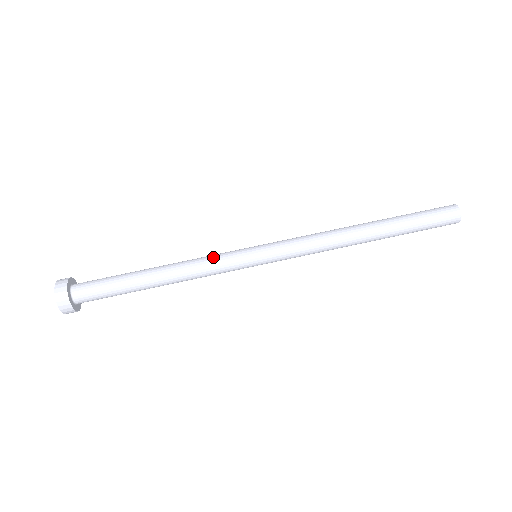
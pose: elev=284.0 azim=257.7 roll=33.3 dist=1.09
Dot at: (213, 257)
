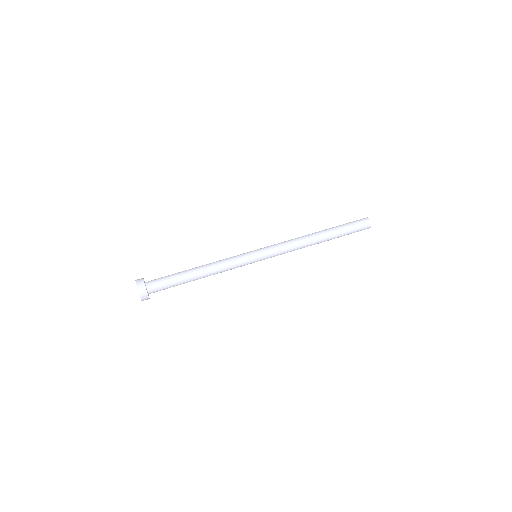
Dot at: (230, 257)
